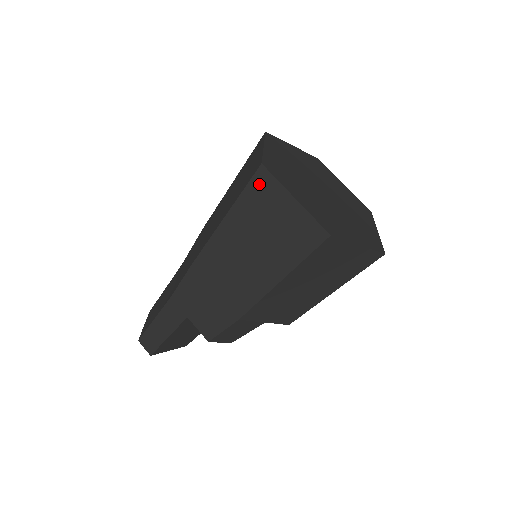
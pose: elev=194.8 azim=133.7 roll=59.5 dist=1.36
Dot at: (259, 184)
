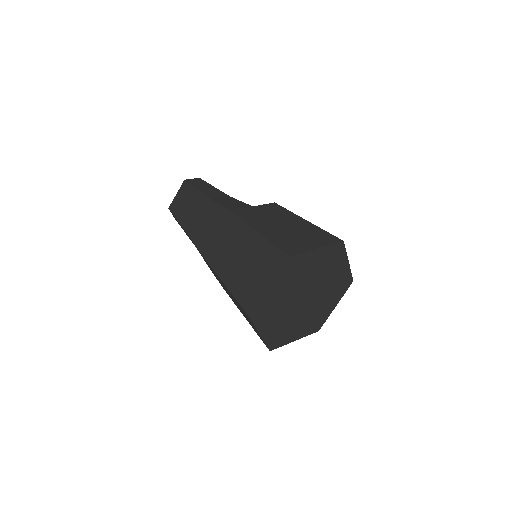
Dot at: (246, 314)
